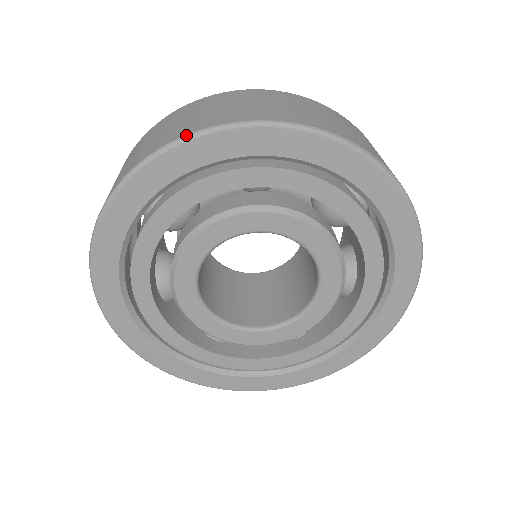
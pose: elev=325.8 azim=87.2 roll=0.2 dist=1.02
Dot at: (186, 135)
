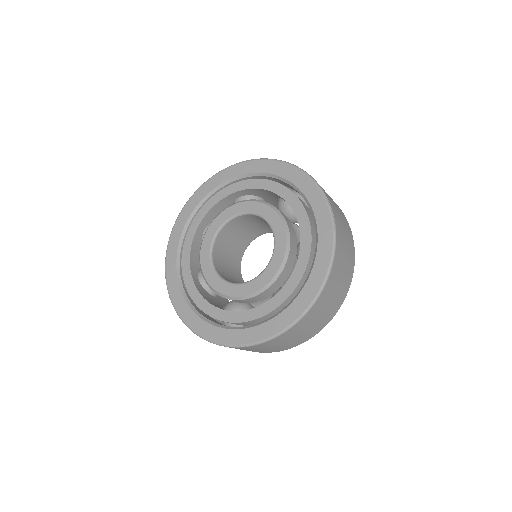
Dot at: (275, 159)
